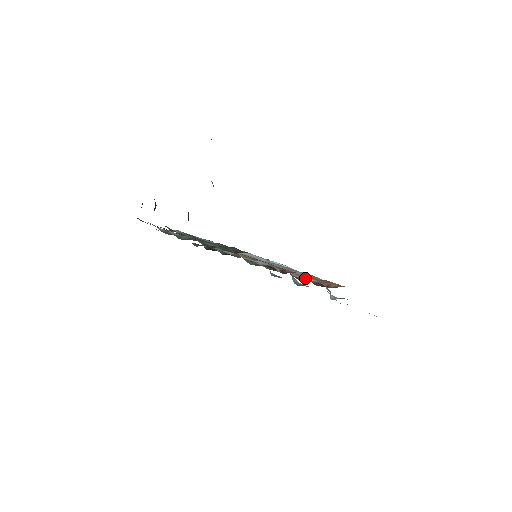
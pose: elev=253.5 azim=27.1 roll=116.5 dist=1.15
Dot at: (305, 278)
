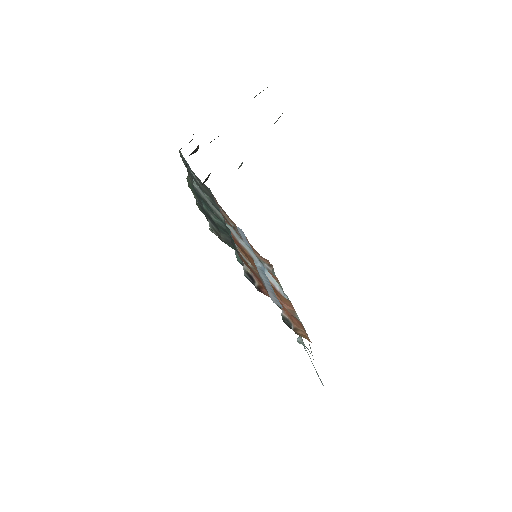
Dot at: (284, 306)
